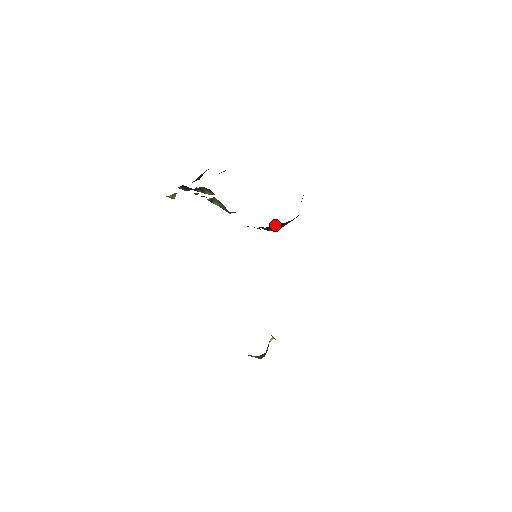
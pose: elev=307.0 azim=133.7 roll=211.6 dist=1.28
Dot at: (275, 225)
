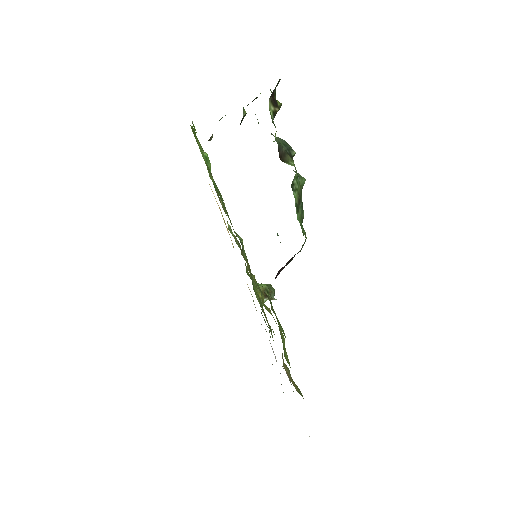
Dot at: occluded
